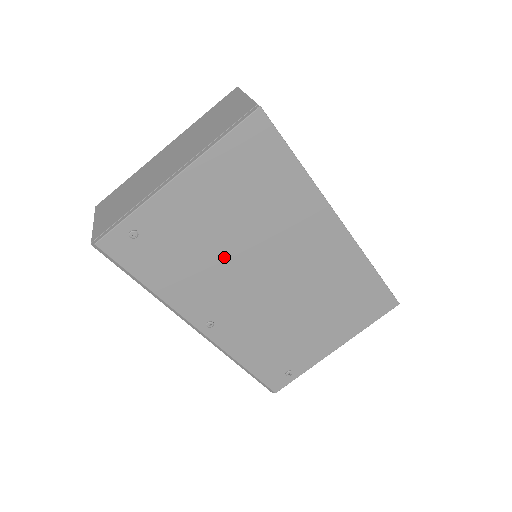
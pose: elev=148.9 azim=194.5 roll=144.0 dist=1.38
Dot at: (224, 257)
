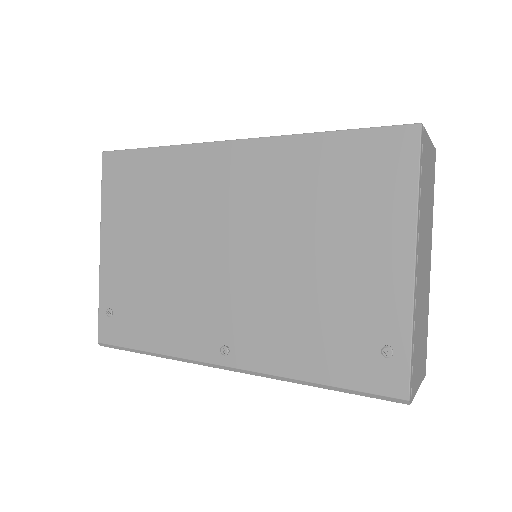
Dot at: (175, 272)
